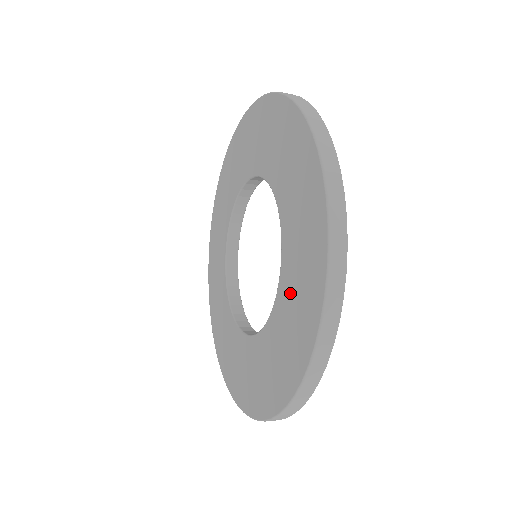
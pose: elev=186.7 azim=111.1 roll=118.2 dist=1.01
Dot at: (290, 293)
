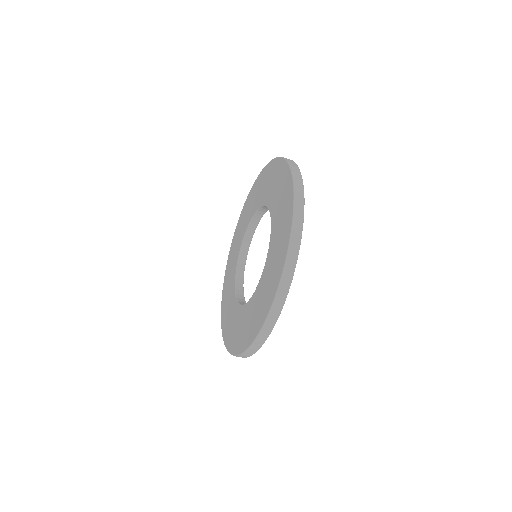
Dot at: (277, 225)
